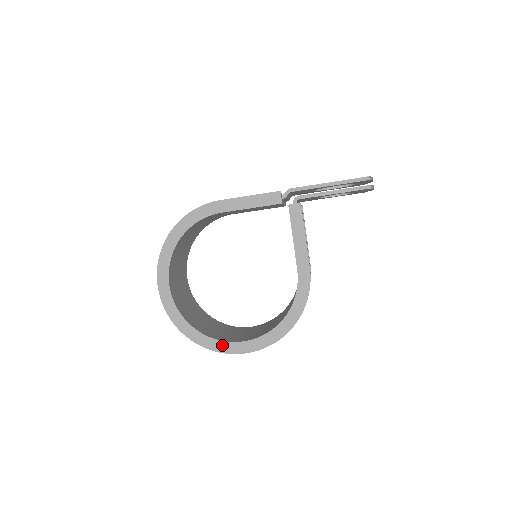
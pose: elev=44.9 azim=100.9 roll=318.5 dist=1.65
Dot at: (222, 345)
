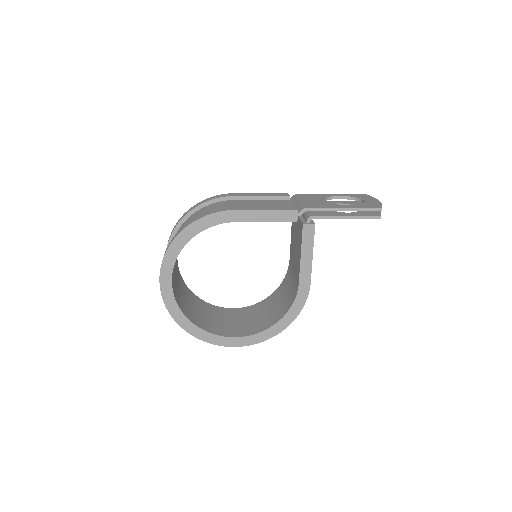
Dot at: (217, 339)
